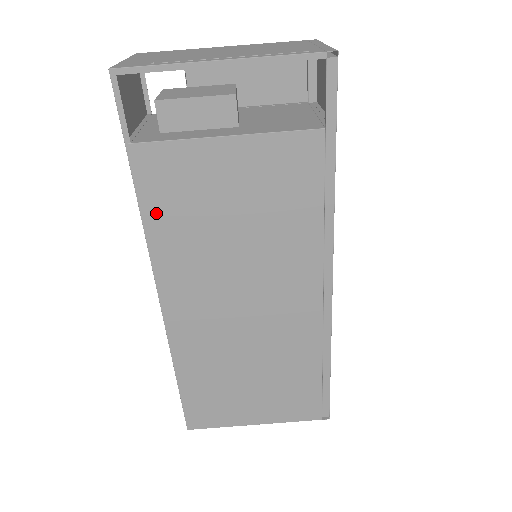
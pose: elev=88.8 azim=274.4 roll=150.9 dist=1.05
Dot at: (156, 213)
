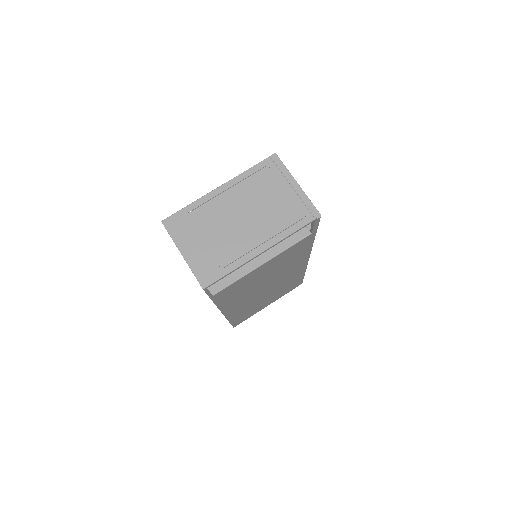
Dot at: (224, 300)
